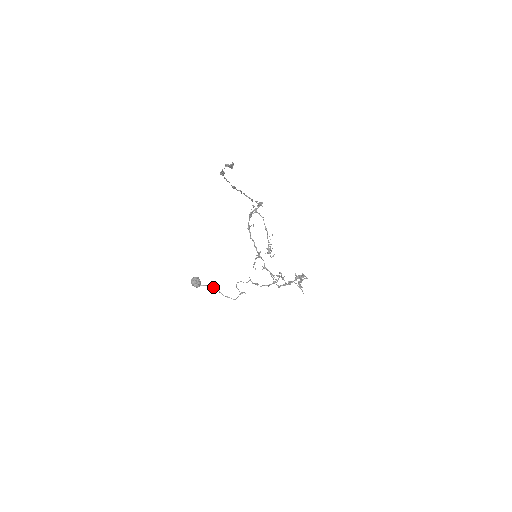
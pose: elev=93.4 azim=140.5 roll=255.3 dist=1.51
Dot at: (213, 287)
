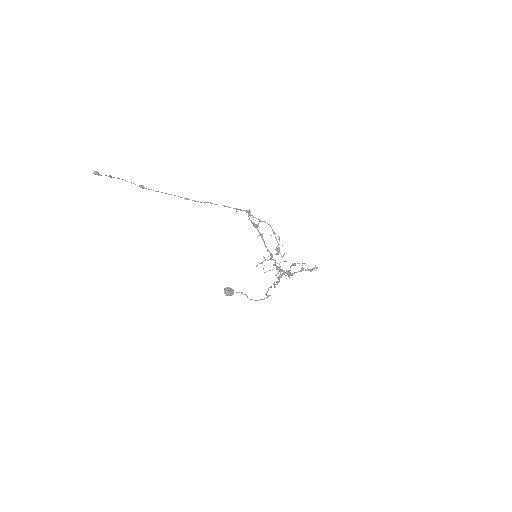
Dot at: occluded
